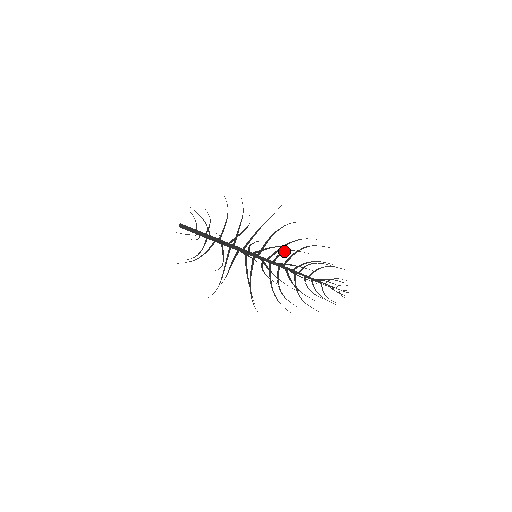
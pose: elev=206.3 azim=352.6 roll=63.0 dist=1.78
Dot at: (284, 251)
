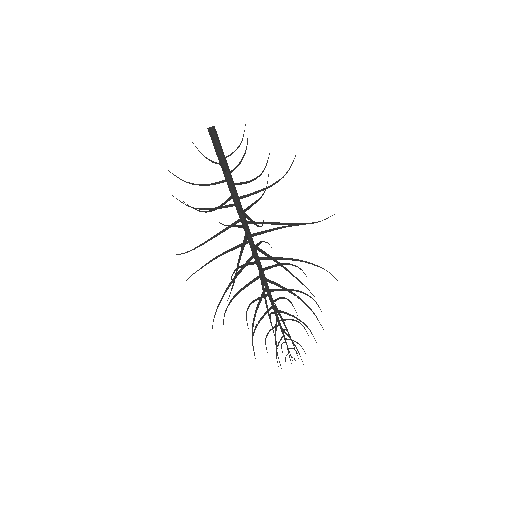
Dot at: occluded
